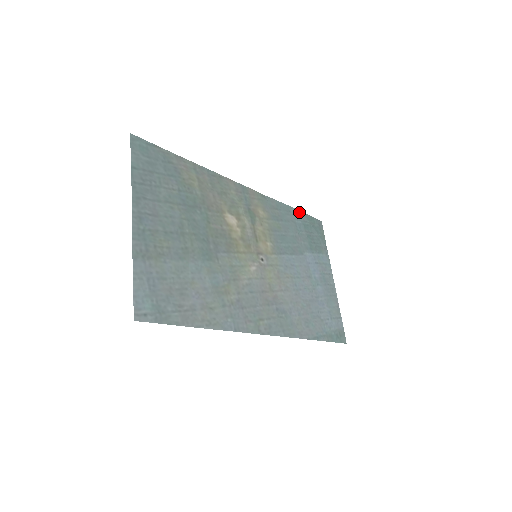
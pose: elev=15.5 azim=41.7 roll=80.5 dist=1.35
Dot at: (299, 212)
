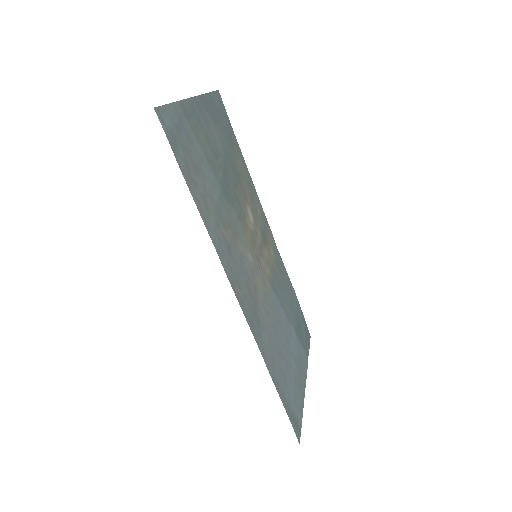
Dot at: (297, 300)
